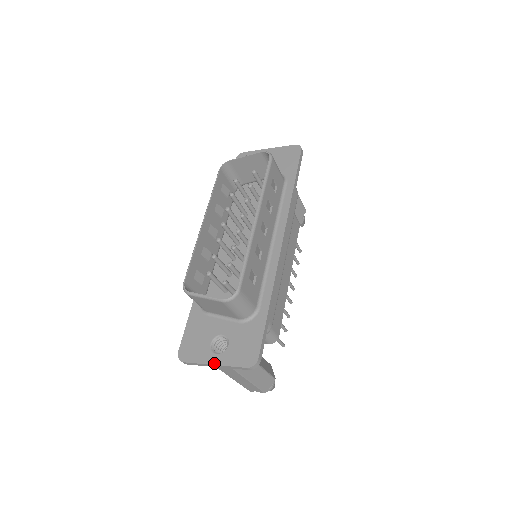
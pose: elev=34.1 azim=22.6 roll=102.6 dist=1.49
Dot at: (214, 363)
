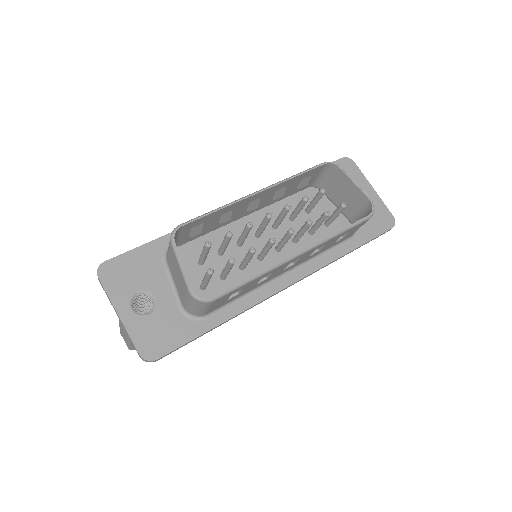
Dot at: (120, 314)
